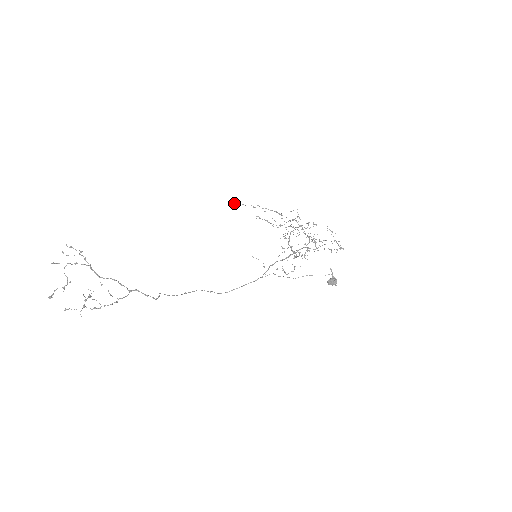
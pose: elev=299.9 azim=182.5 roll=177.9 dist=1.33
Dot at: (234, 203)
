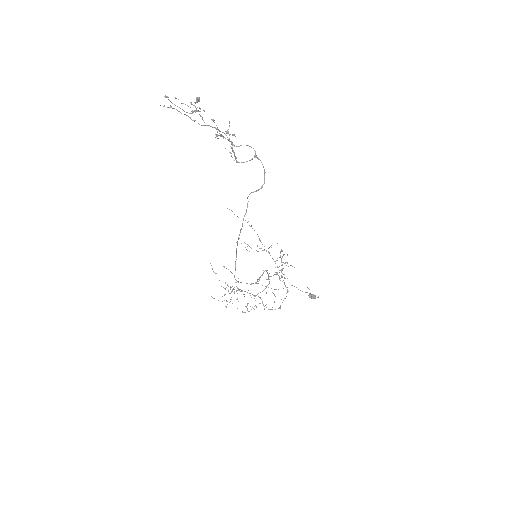
Dot at: (232, 211)
